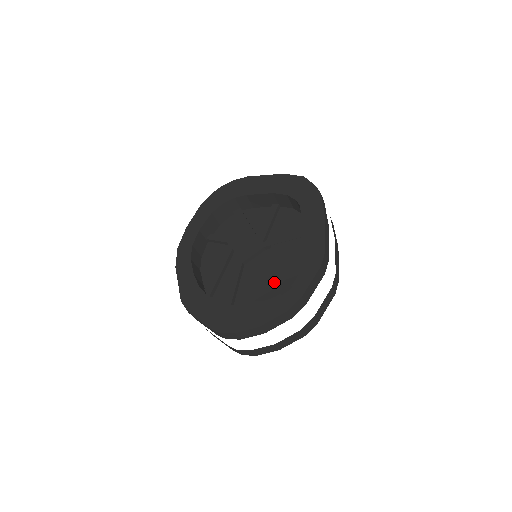
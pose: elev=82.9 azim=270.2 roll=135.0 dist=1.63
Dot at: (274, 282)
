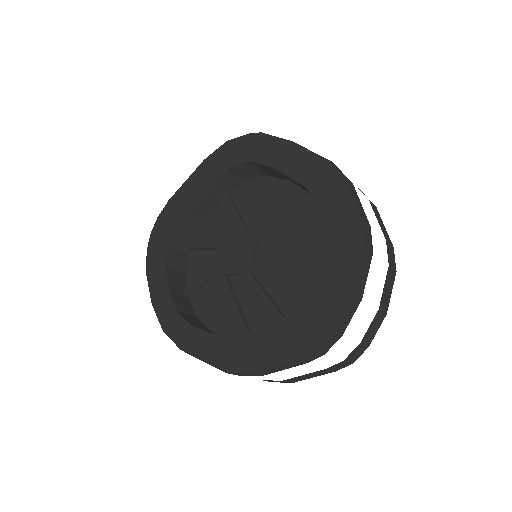
Dot at: (307, 251)
